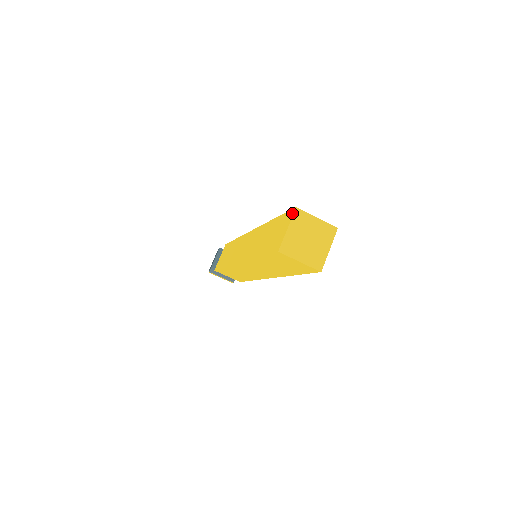
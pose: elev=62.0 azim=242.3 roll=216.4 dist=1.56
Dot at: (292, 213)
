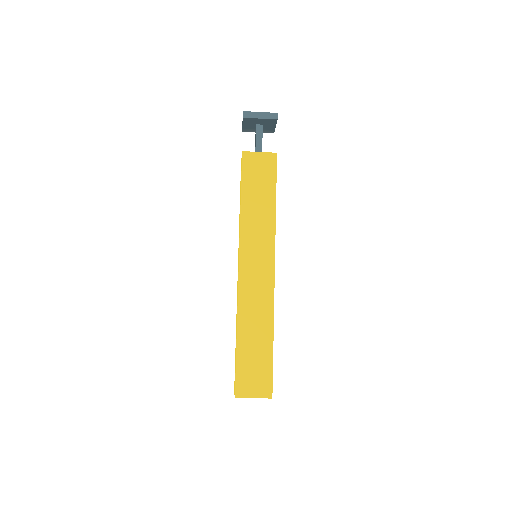
Dot at: occluded
